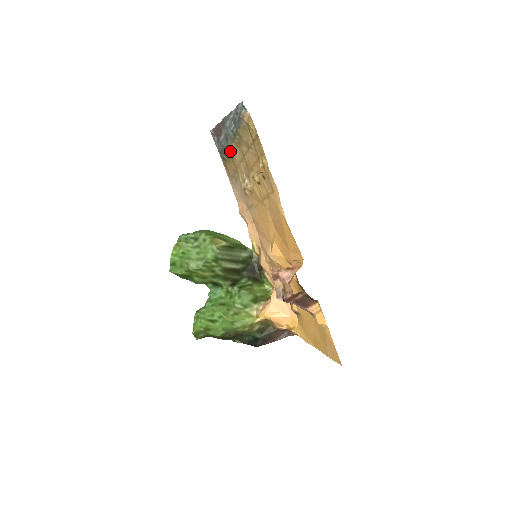
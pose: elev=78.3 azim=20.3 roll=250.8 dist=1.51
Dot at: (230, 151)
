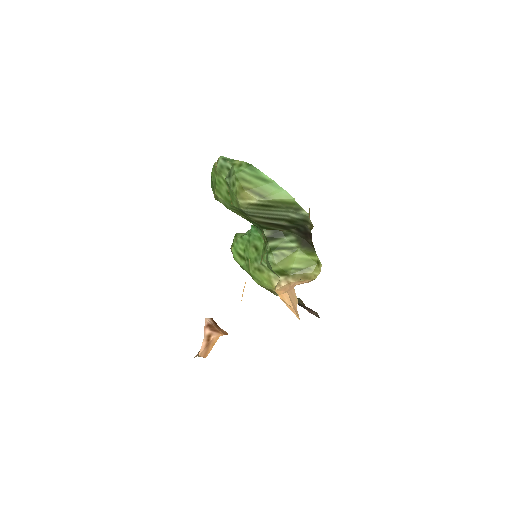
Dot at: occluded
